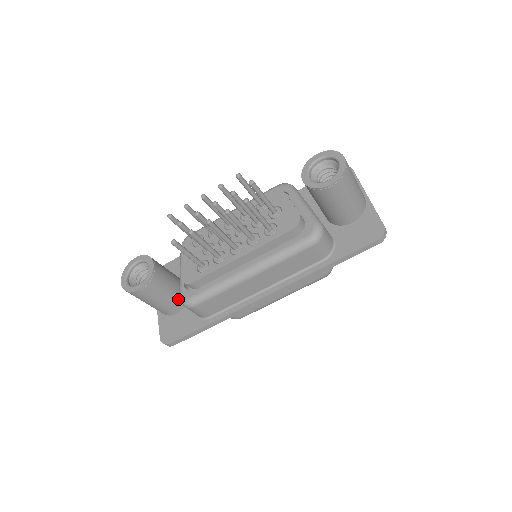
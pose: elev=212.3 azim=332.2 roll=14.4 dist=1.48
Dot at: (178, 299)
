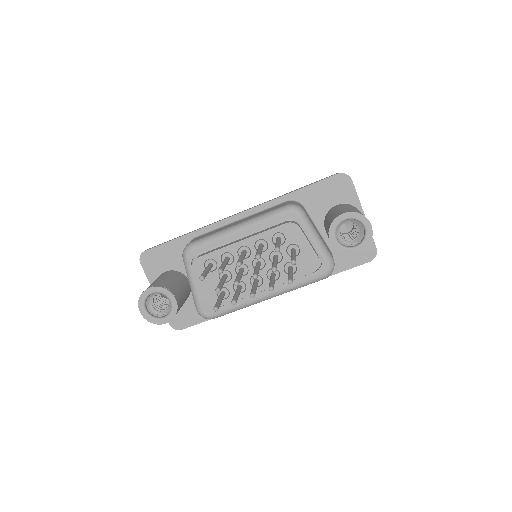
Dot at: (186, 299)
